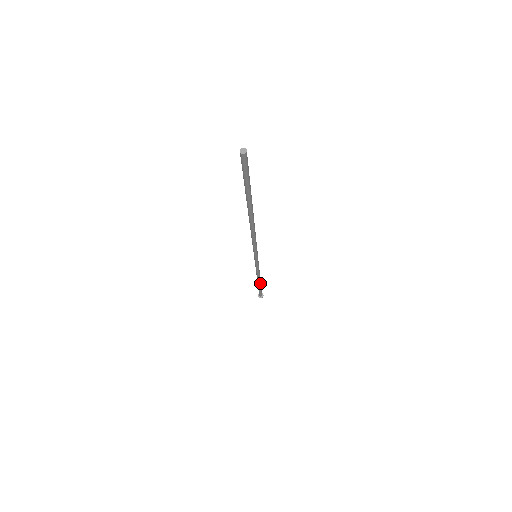
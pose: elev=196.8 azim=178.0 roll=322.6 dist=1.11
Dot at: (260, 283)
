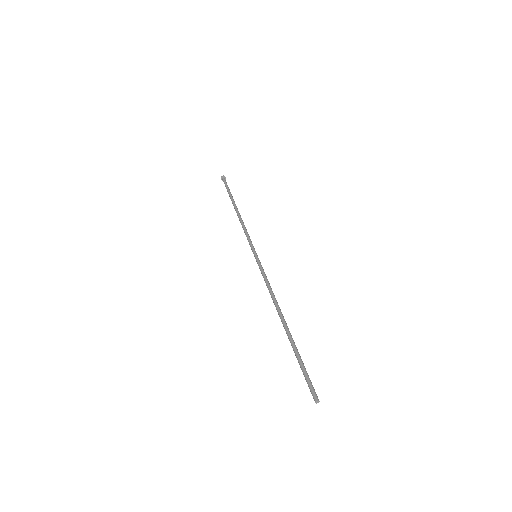
Dot at: (235, 206)
